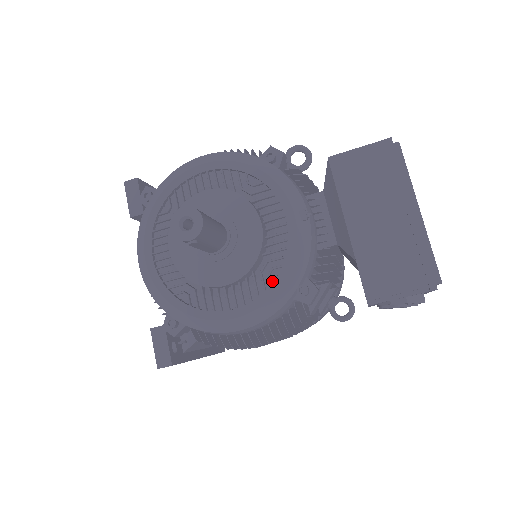
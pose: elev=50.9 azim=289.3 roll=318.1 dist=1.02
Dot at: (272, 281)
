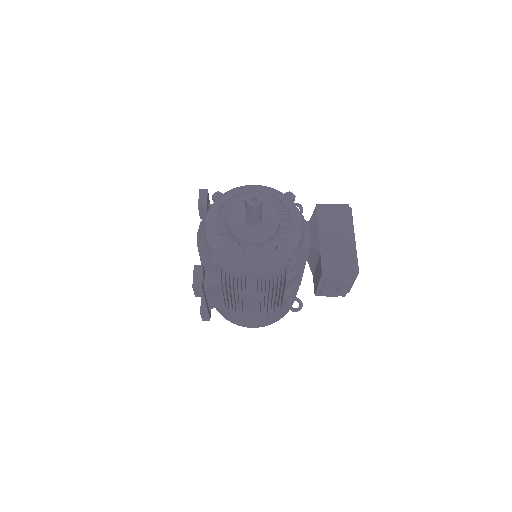
Dot at: (277, 249)
